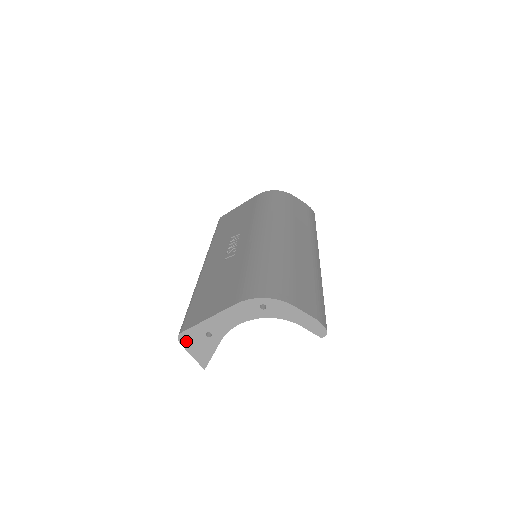
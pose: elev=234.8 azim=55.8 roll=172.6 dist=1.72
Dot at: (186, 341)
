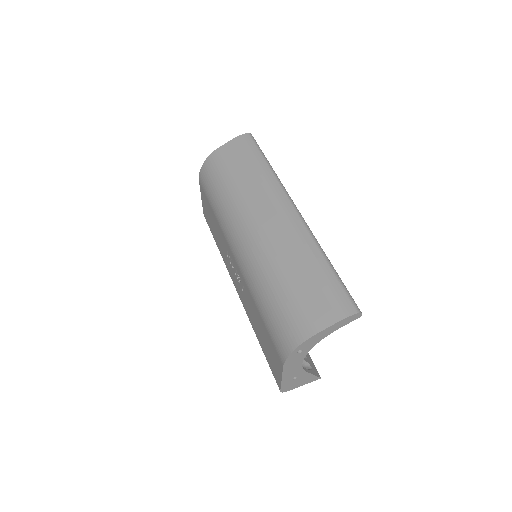
Dot at: (289, 388)
